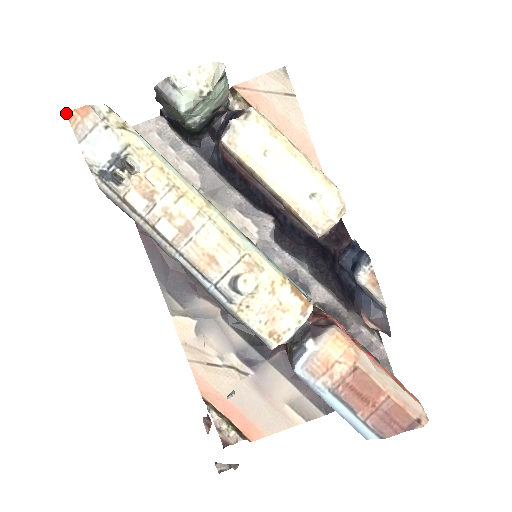
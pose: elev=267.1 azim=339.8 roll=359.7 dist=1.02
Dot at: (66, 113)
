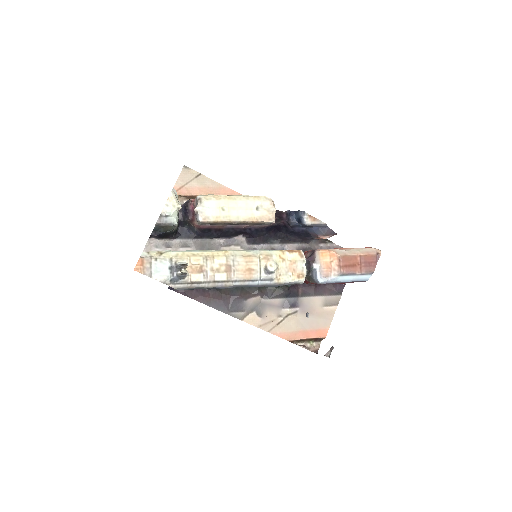
Dot at: (134, 270)
